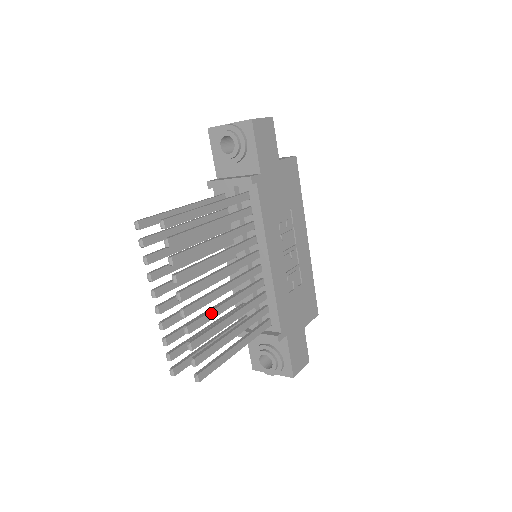
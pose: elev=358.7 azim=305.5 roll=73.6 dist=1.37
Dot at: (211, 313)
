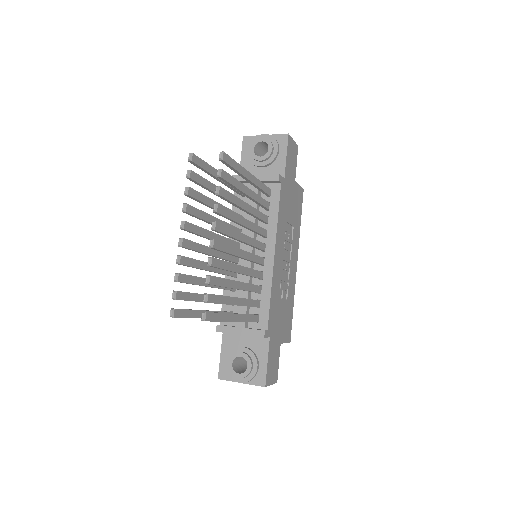
Dot at: (228, 264)
